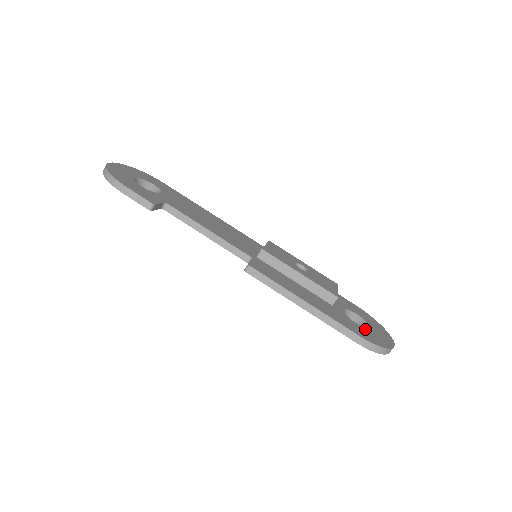
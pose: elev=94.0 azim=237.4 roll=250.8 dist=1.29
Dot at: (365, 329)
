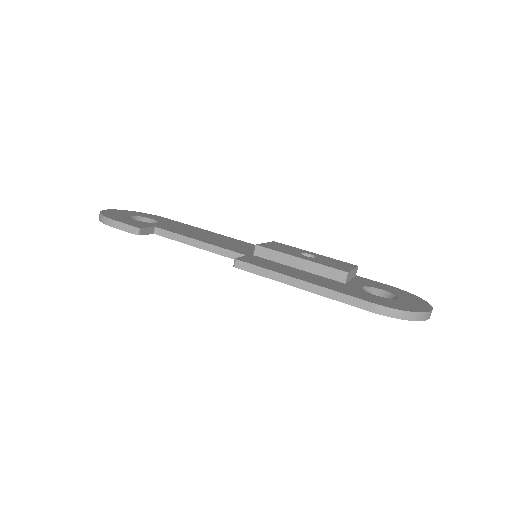
Dot at: (387, 299)
